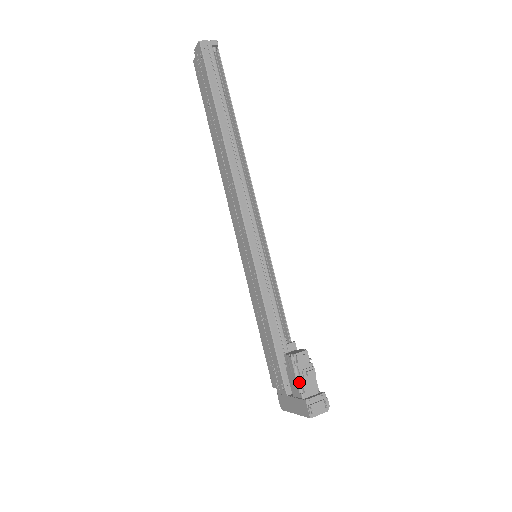
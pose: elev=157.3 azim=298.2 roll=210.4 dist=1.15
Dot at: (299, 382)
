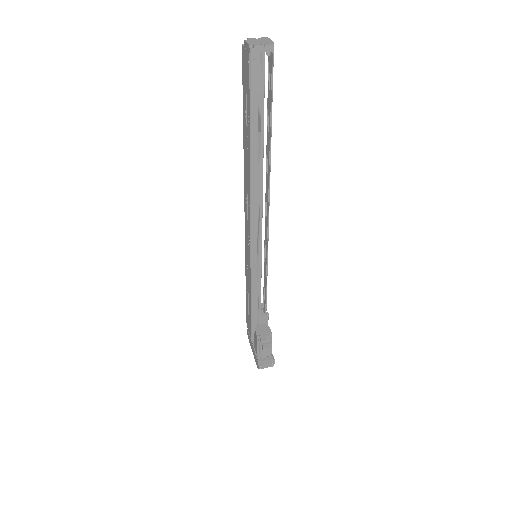
Dot at: (259, 348)
